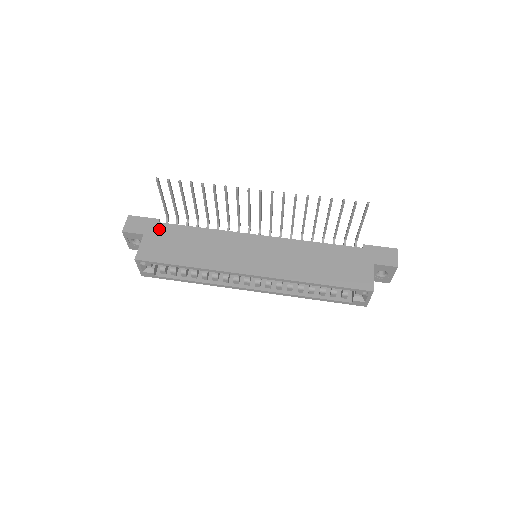
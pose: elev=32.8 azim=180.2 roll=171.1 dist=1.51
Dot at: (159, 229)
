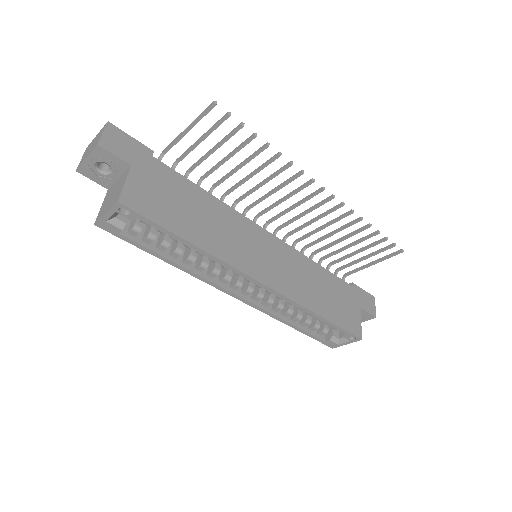
Dot at: (154, 167)
